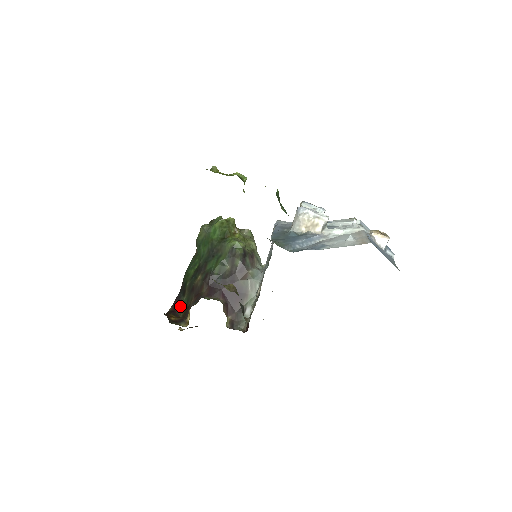
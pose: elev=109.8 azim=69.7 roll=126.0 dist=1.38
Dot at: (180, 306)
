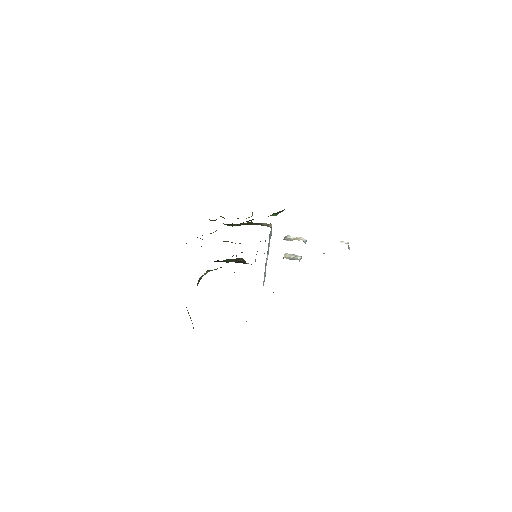
Dot at: occluded
